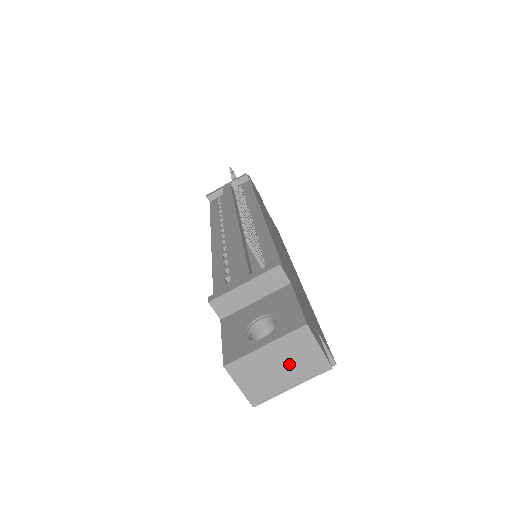
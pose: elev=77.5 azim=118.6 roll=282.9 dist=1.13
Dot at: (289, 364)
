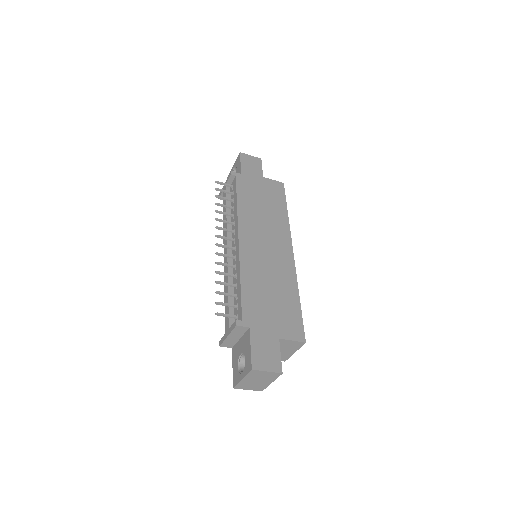
Dot at: (260, 379)
